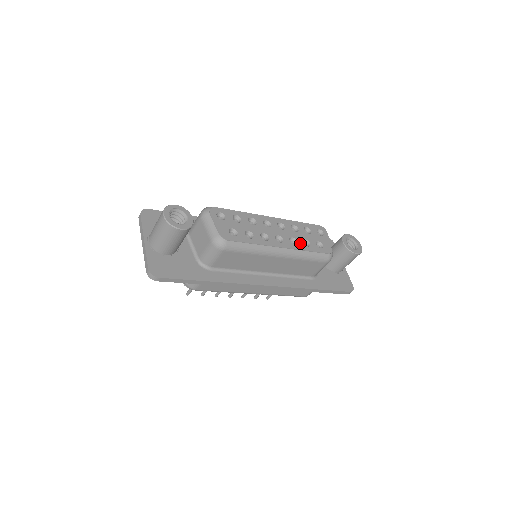
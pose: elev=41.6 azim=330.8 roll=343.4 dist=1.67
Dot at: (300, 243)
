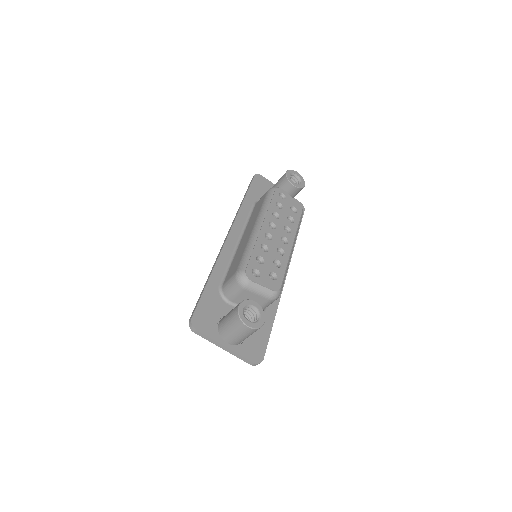
Dot at: (290, 225)
